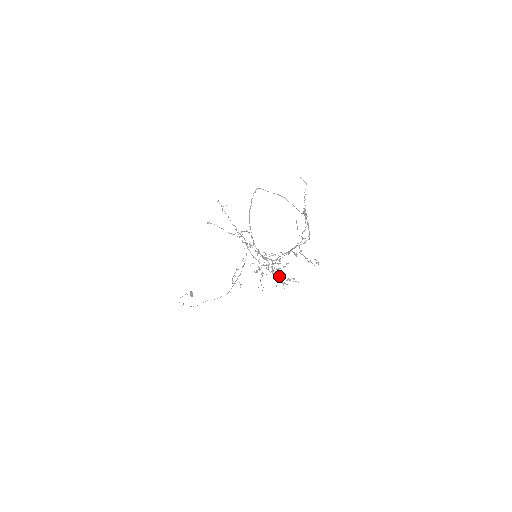
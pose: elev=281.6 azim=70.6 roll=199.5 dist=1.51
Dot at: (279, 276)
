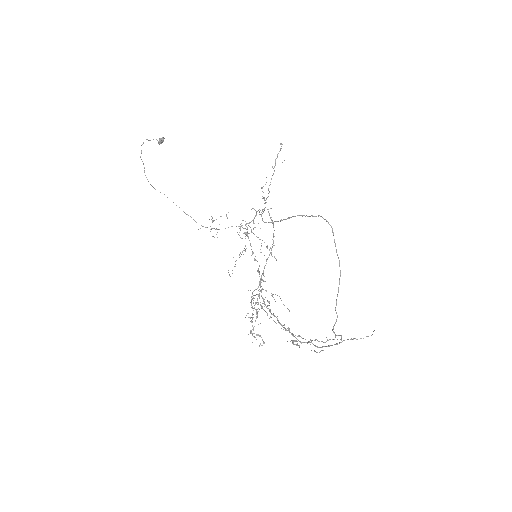
Dot at: occluded
